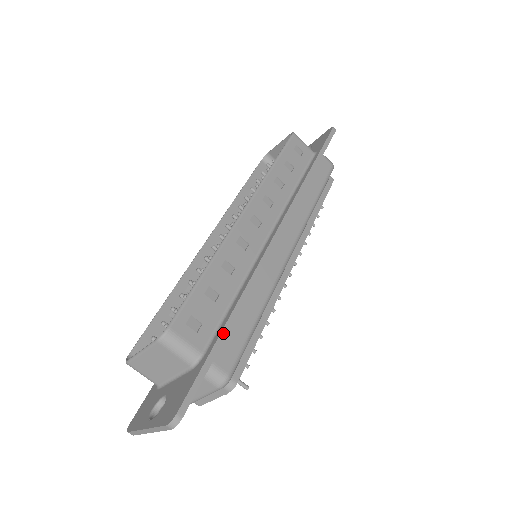
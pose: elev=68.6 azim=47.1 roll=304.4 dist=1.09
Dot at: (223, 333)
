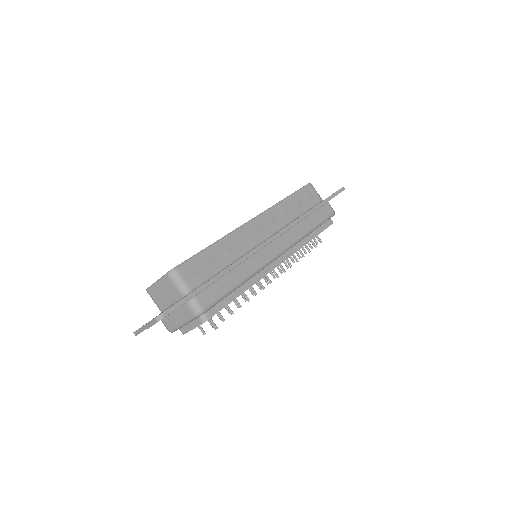
Dot at: (208, 282)
